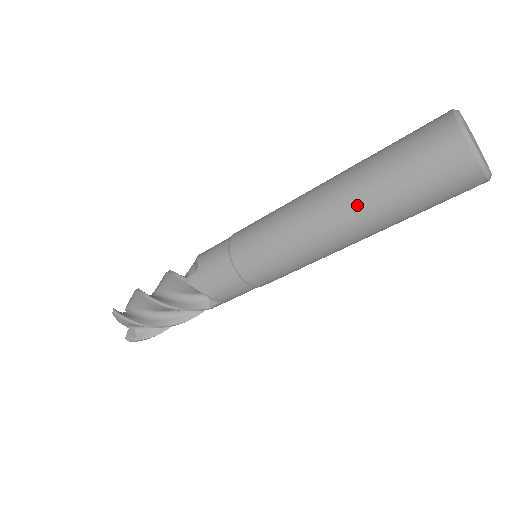
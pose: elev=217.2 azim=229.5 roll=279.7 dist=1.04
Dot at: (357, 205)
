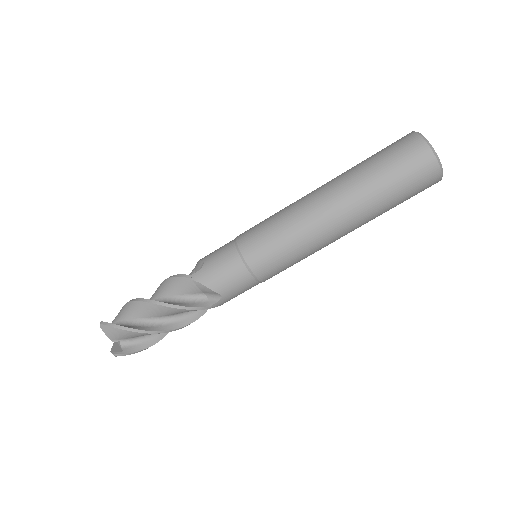
Dot at: (351, 194)
